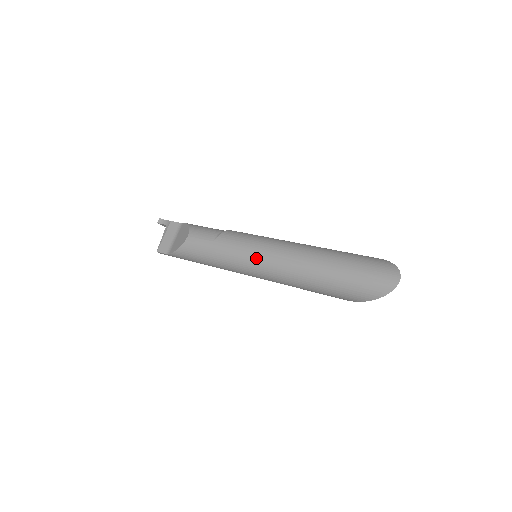
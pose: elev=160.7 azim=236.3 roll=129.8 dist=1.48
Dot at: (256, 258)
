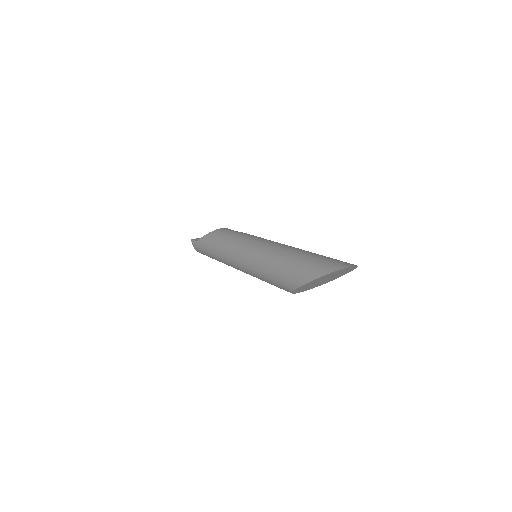
Dot at: (256, 241)
